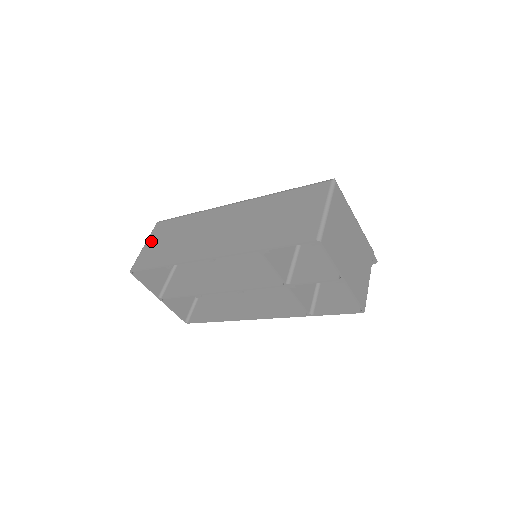
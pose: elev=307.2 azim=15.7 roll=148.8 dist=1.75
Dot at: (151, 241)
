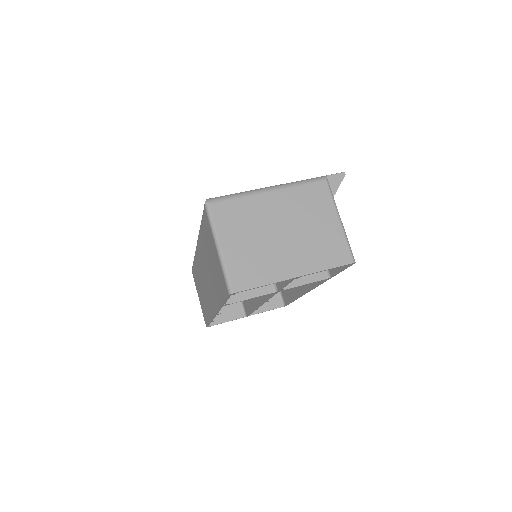
Dot at: (198, 294)
